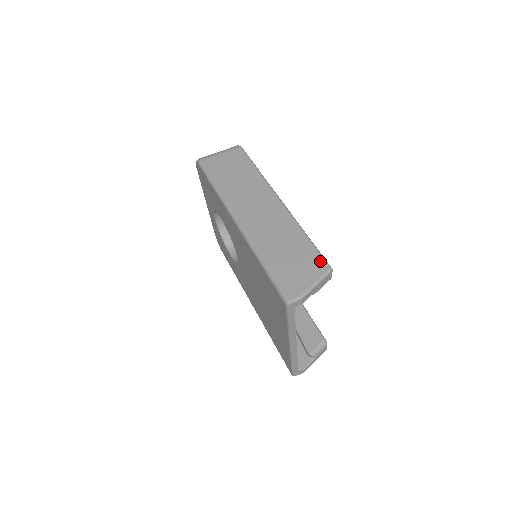
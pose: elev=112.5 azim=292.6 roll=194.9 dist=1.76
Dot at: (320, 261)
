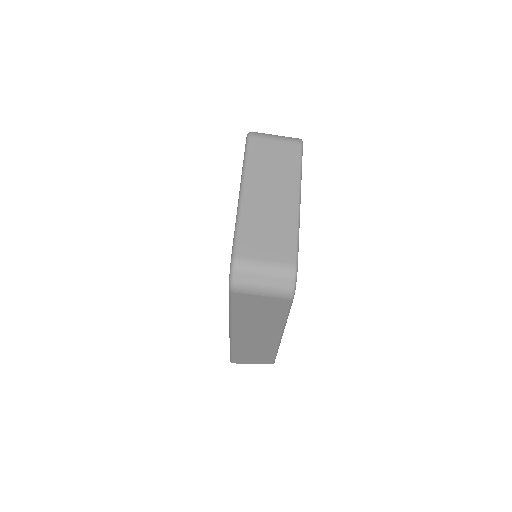
Dot at: (270, 362)
